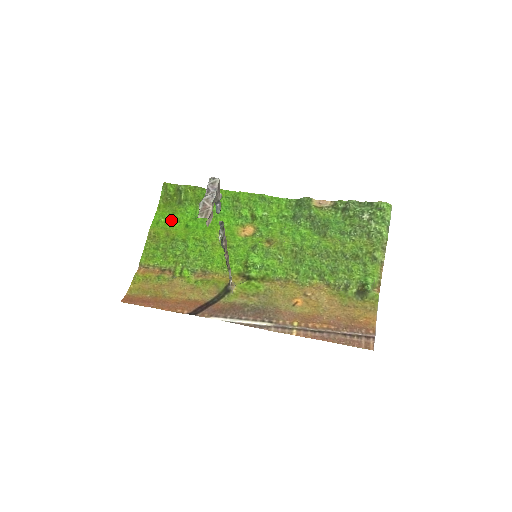
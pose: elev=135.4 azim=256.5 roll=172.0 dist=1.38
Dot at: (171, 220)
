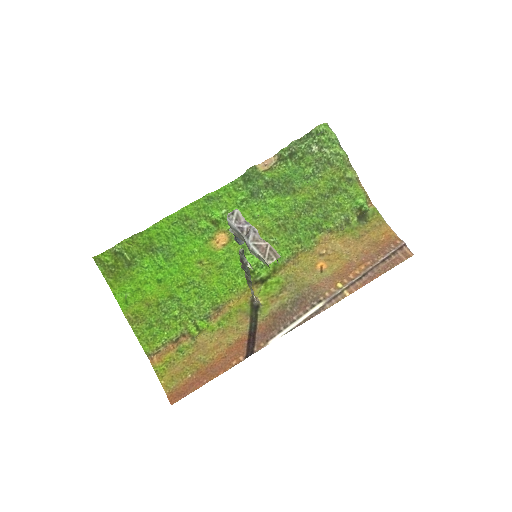
Dot at: (137, 288)
